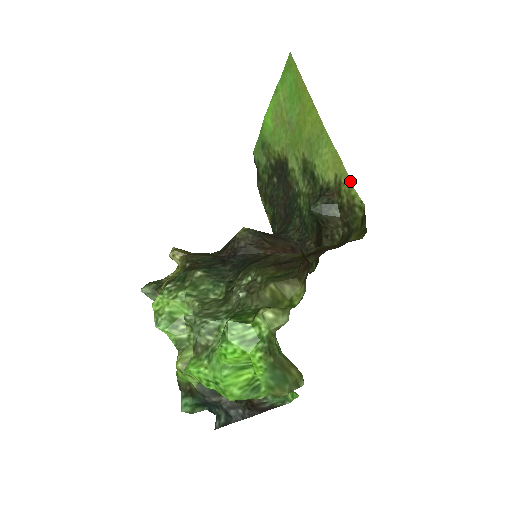
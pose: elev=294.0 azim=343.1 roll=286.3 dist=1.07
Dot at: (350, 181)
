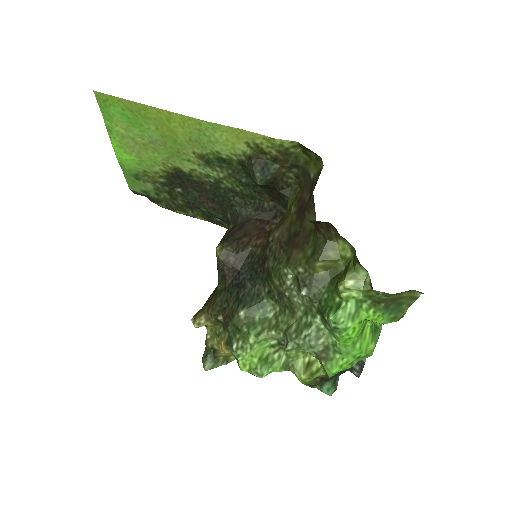
Dot at: (267, 137)
